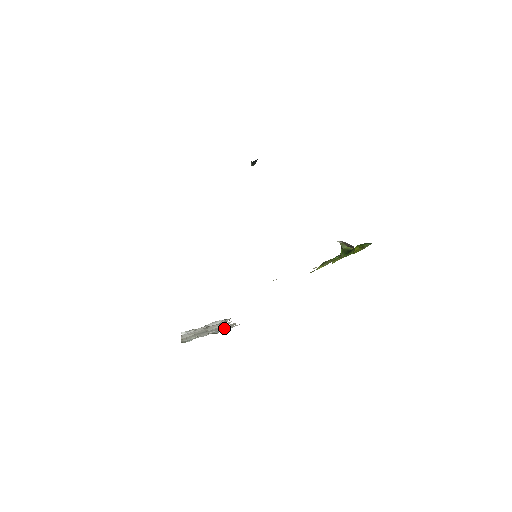
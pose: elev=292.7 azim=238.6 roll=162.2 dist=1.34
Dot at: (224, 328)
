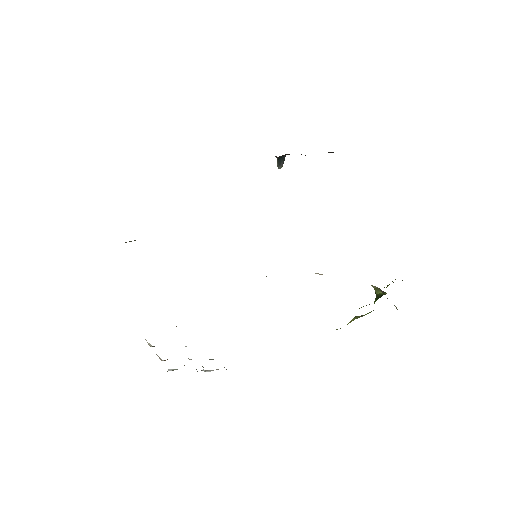
Dot at: occluded
